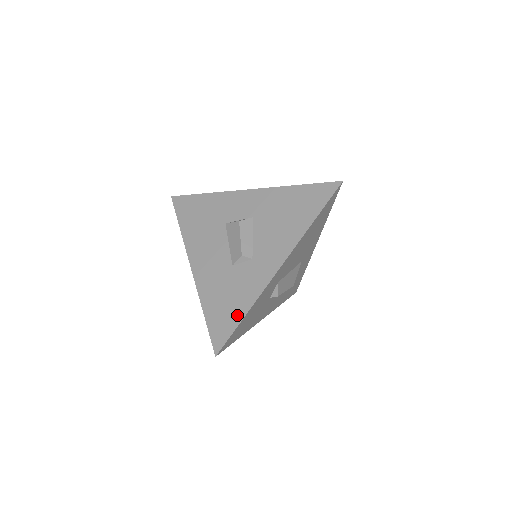
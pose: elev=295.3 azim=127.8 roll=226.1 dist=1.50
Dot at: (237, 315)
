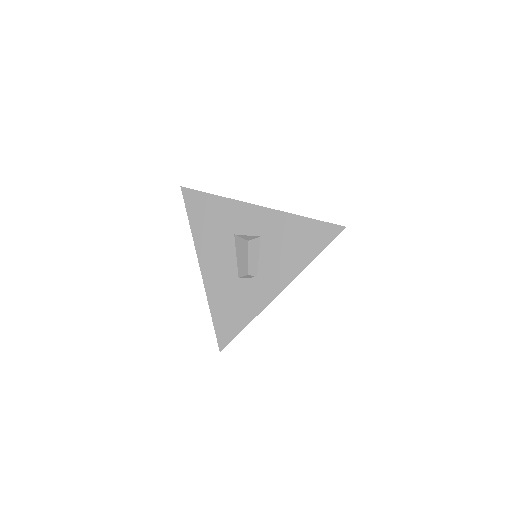
Dot at: (240, 324)
